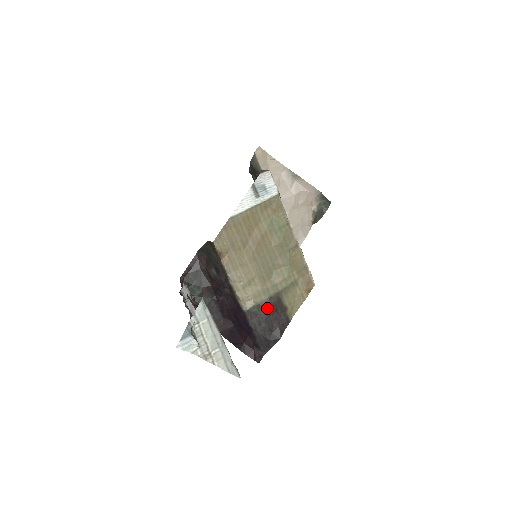
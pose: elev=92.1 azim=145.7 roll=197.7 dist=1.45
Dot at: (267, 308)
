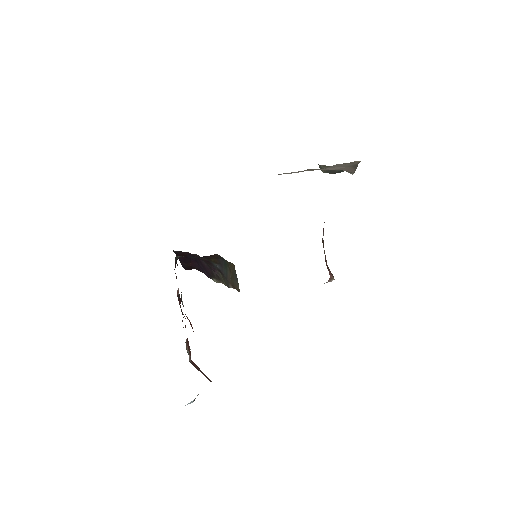
Dot at: occluded
